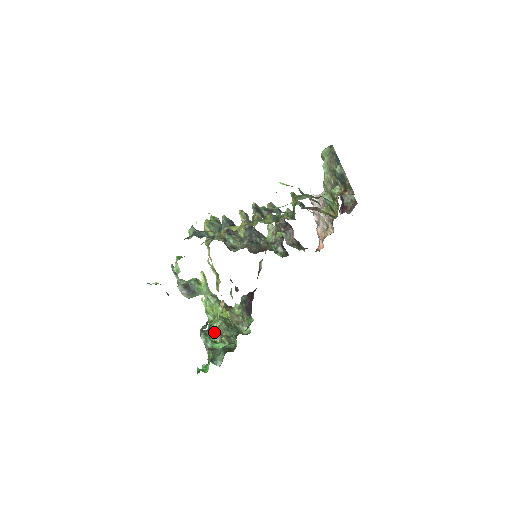
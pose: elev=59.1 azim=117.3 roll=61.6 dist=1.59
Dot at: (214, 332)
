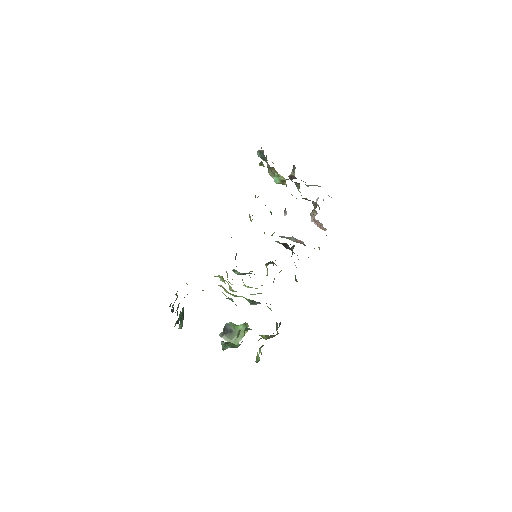
Dot at: occluded
